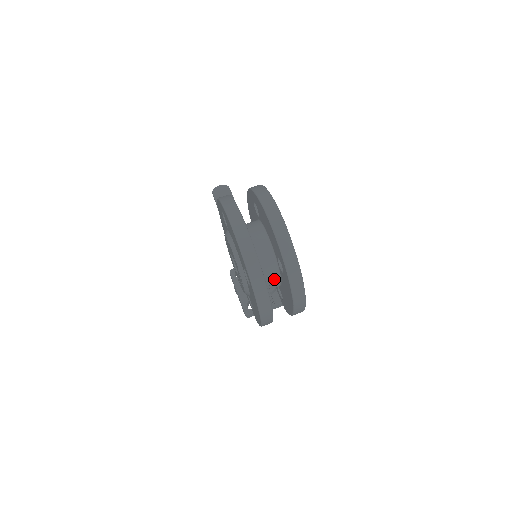
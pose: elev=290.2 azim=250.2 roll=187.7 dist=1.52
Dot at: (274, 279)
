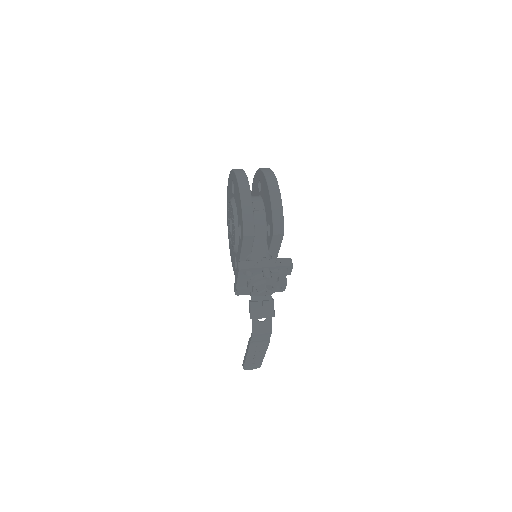
Dot at: (257, 202)
